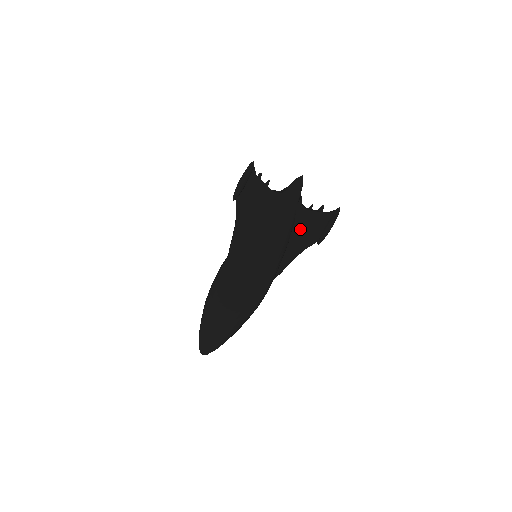
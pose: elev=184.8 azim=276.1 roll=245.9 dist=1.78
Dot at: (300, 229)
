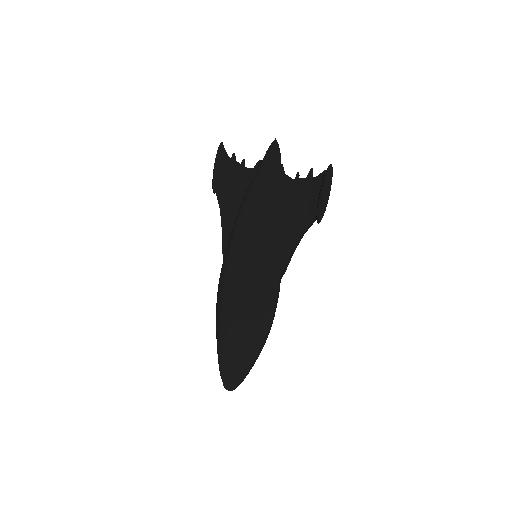
Dot at: (288, 207)
